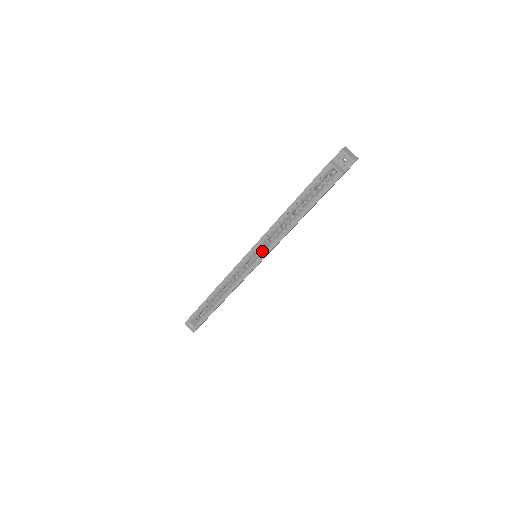
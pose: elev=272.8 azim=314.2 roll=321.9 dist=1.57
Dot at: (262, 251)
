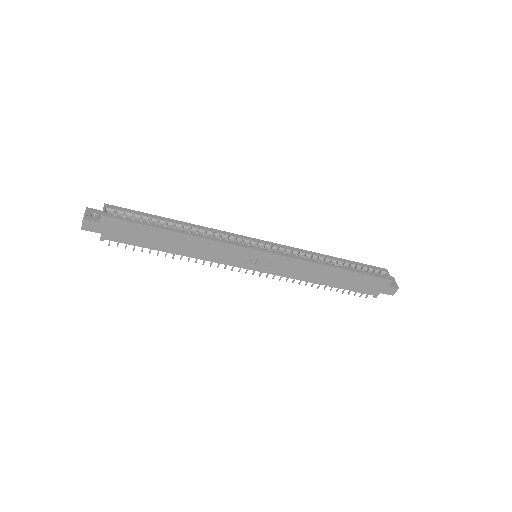
Dot at: (280, 252)
